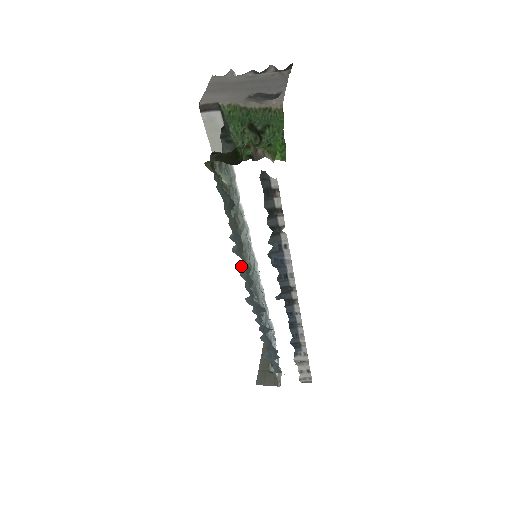
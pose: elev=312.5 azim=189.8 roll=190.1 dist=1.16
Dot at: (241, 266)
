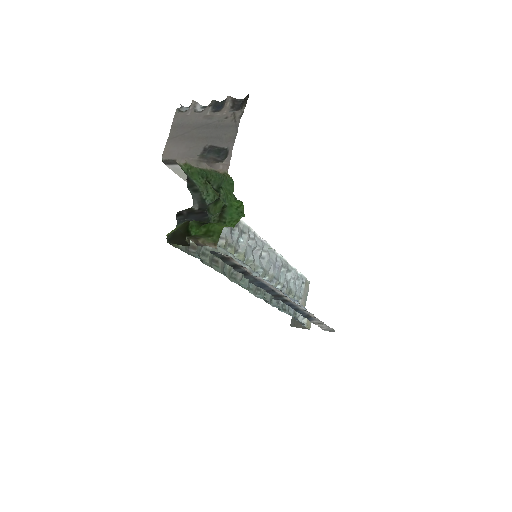
Dot at: occluded
